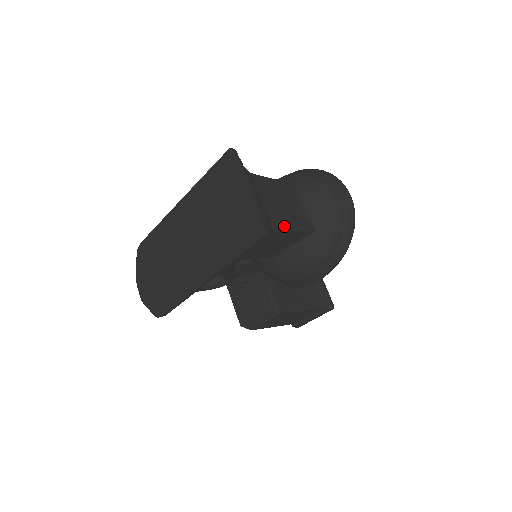
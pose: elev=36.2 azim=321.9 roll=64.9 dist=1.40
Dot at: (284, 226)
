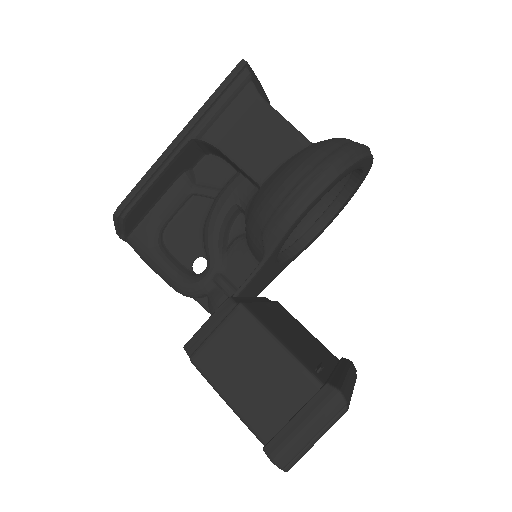
Dot at: (274, 109)
